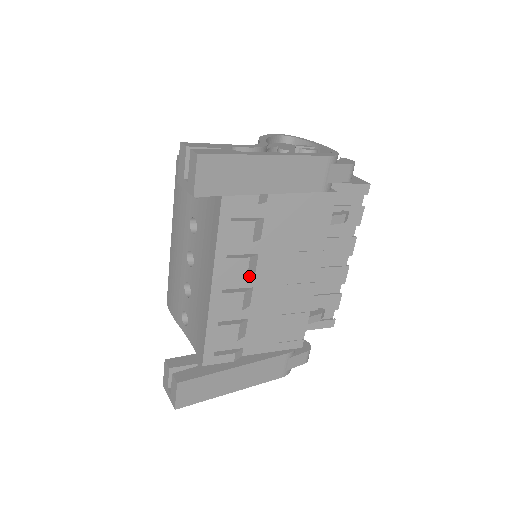
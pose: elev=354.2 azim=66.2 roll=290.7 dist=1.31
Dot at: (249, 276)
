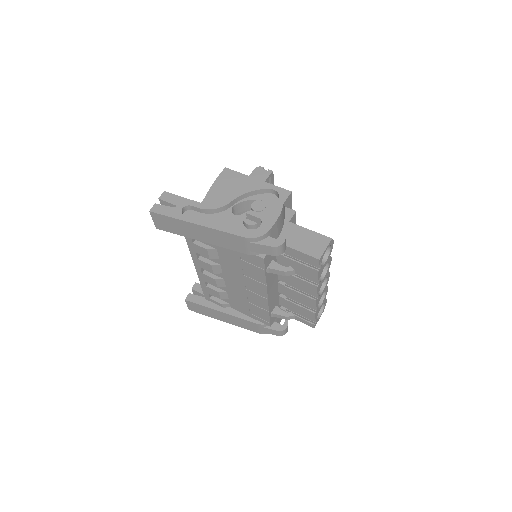
Dot at: (216, 273)
